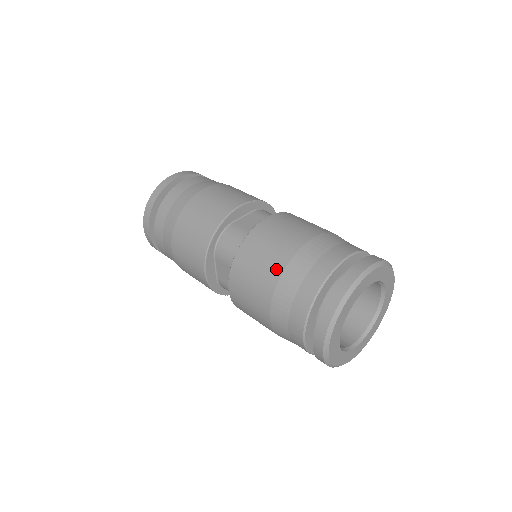
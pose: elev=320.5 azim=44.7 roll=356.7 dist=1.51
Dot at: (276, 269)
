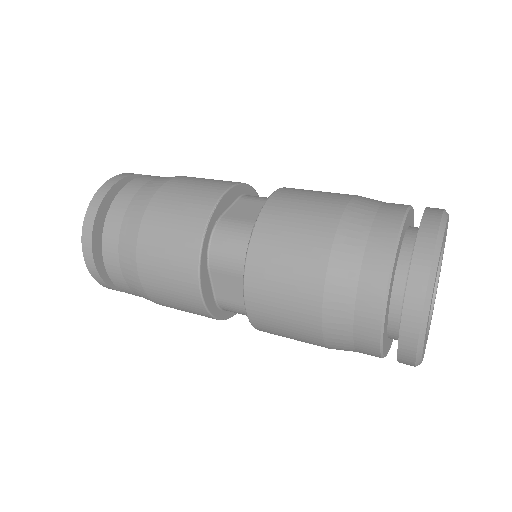
Dot at: (317, 256)
